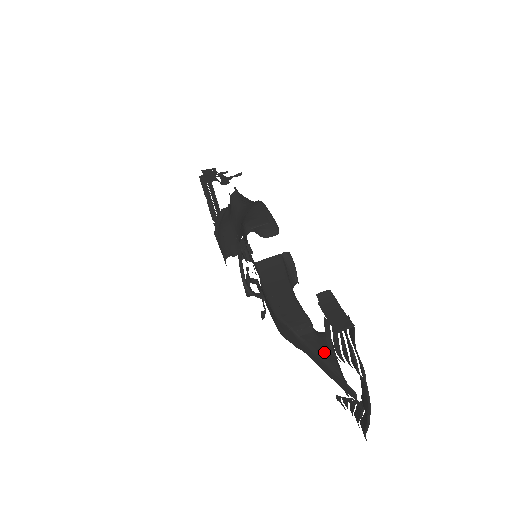
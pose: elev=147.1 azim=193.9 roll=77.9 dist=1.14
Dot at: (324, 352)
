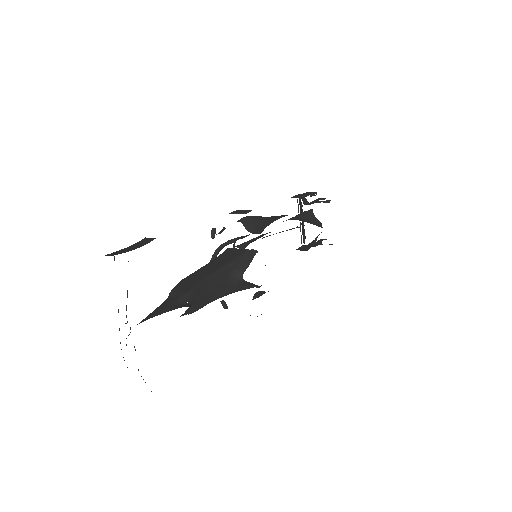
Dot at: (159, 310)
